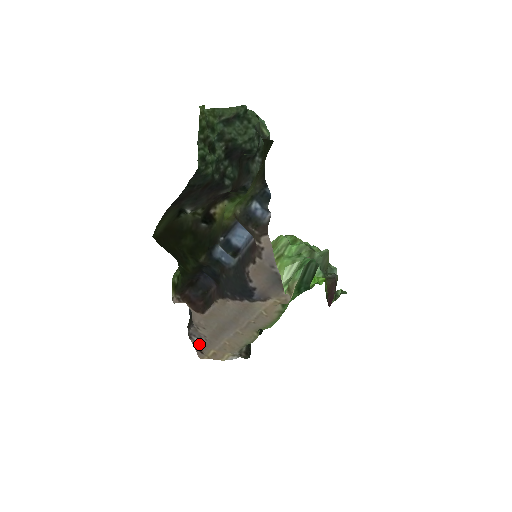
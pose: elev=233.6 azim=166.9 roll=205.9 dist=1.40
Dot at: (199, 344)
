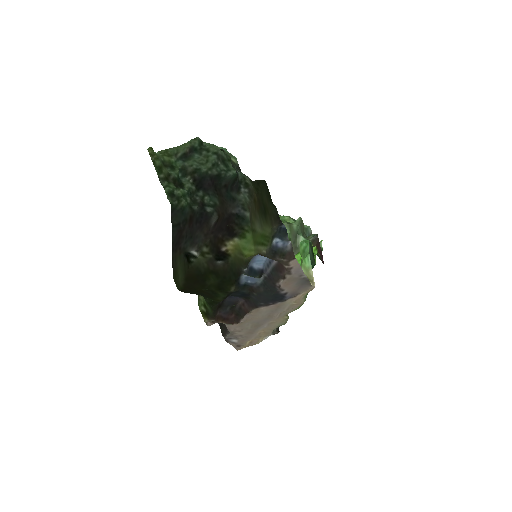
Dot at: (236, 342)
